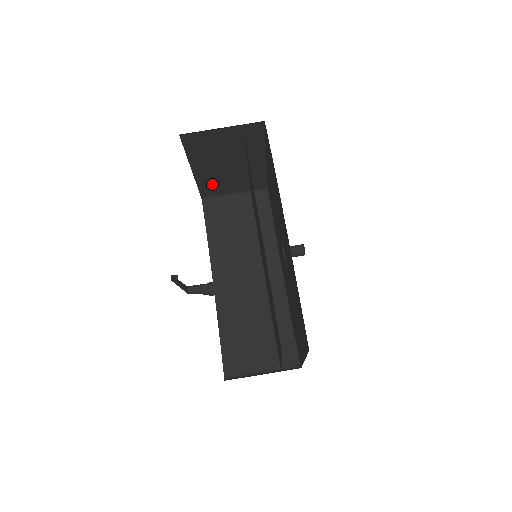
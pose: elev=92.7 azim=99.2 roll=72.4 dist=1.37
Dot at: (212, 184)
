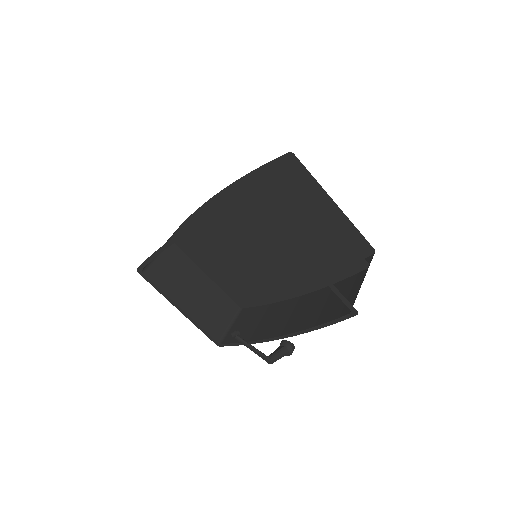
Dot at: (209, 318)
